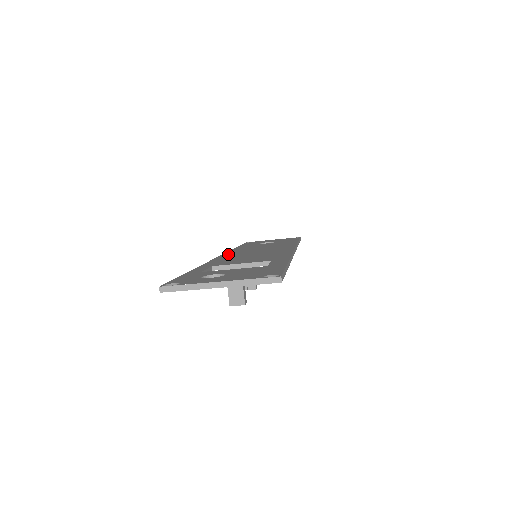
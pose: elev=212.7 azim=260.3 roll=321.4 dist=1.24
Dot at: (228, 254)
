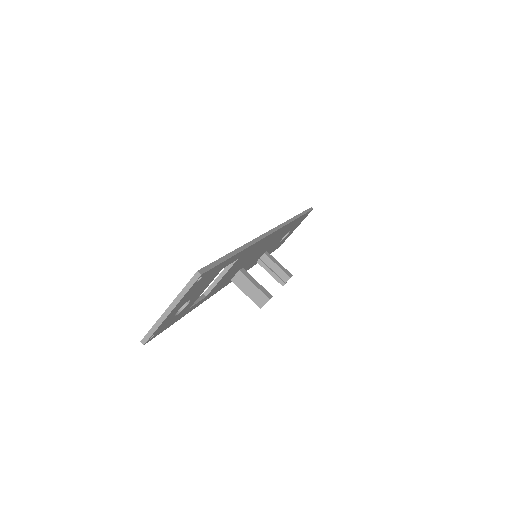
Dot at: occluded
